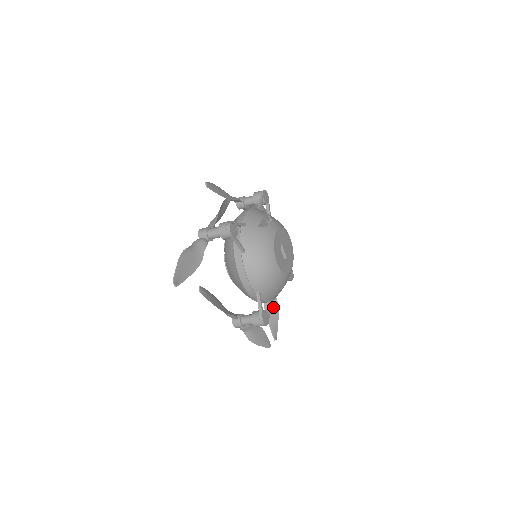
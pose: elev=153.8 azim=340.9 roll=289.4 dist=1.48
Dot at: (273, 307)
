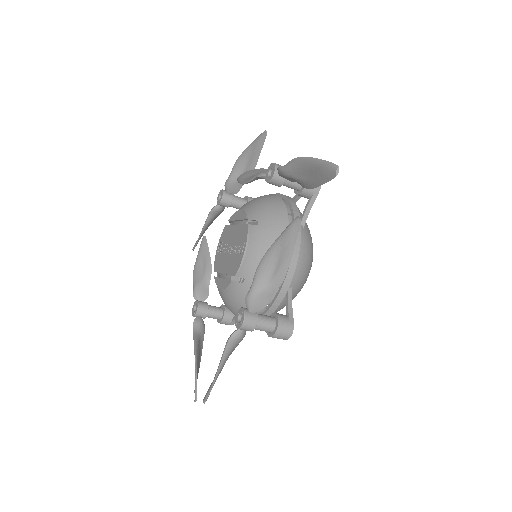
Dot at: (199, 351)
